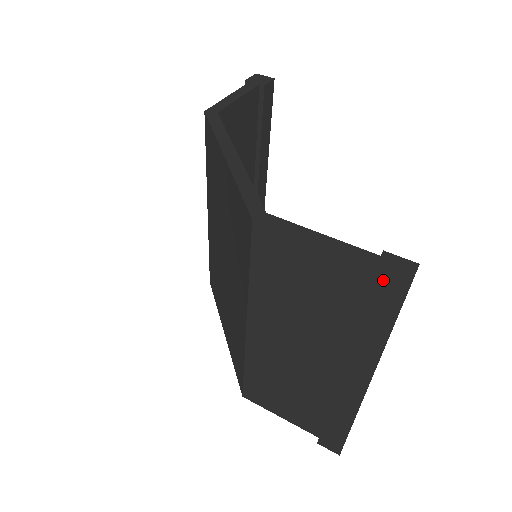
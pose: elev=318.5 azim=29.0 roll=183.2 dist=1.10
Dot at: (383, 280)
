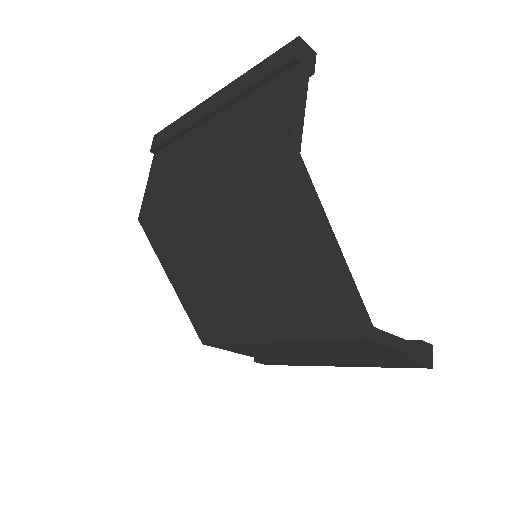
Dot at: (422, 366)
